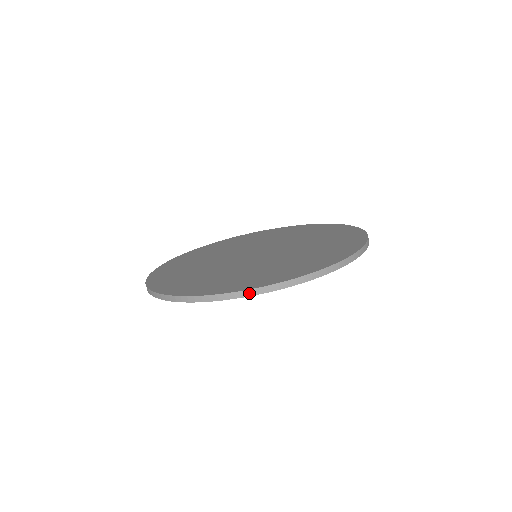
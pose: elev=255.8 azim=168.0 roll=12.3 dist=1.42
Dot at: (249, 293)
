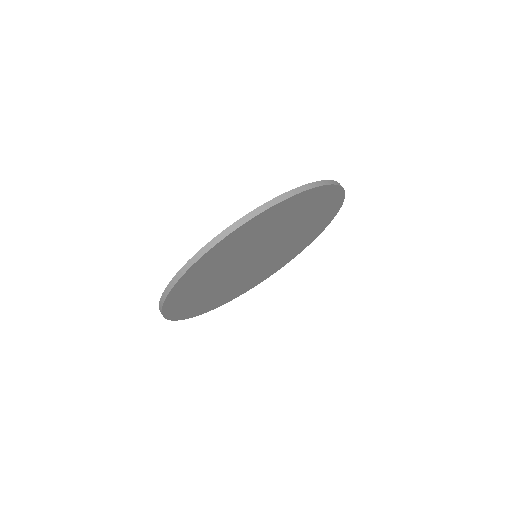
Dot at: (327, 182)
